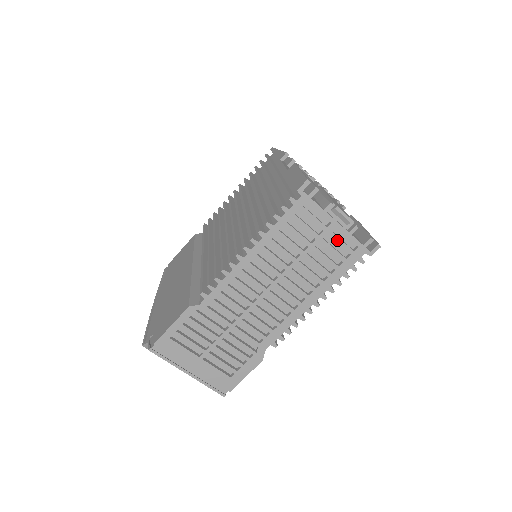
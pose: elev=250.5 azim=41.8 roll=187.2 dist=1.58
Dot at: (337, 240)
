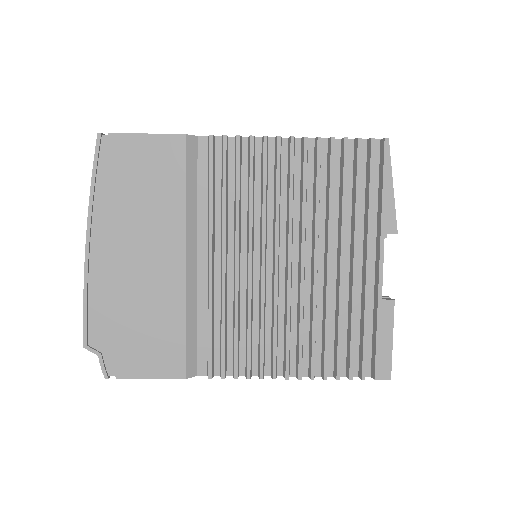
Dot at: occluded
